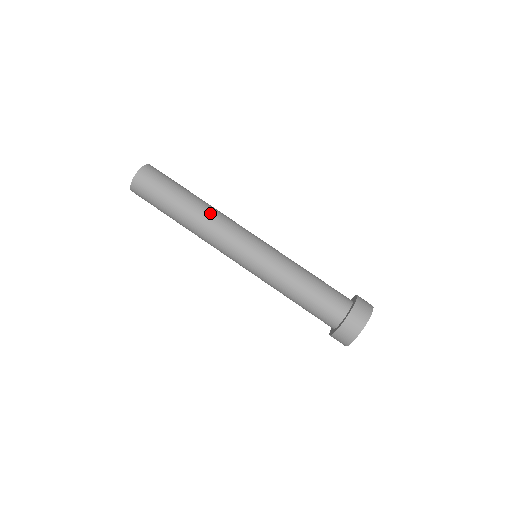
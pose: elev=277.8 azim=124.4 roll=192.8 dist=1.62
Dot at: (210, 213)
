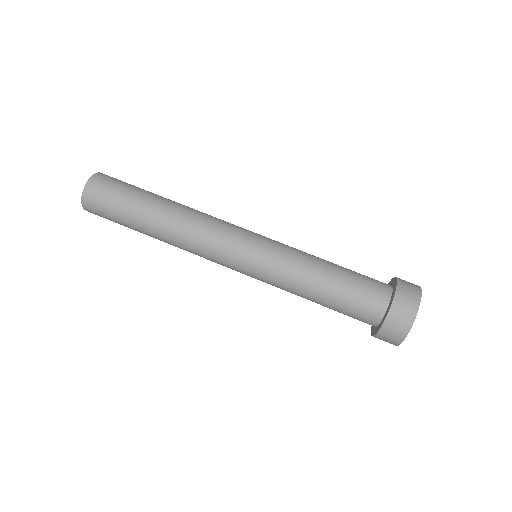
Dot at: (190, 210)
